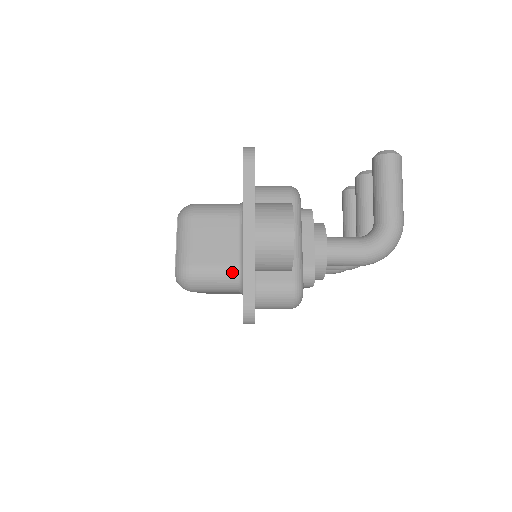
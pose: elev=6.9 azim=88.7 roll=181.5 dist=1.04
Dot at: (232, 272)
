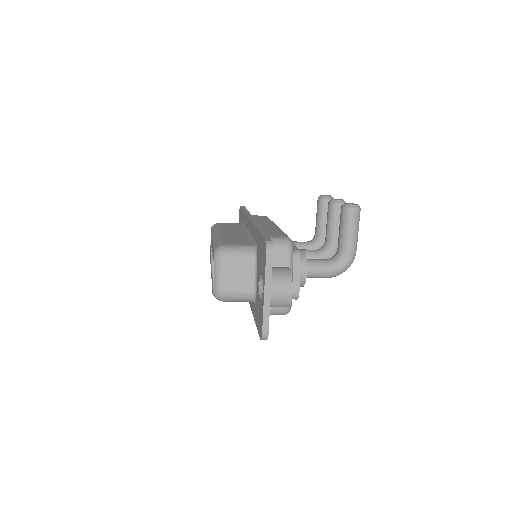
Dot at: (249, 294)
